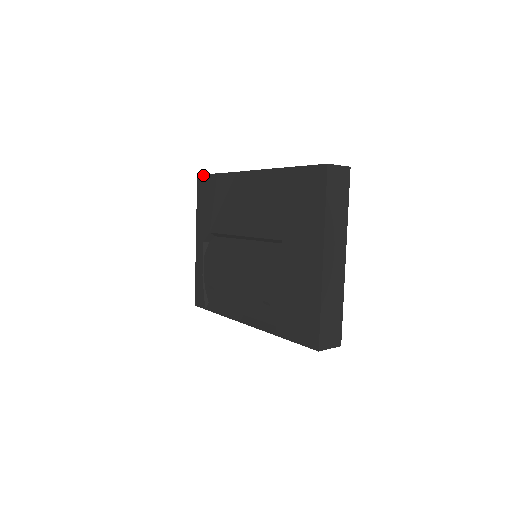
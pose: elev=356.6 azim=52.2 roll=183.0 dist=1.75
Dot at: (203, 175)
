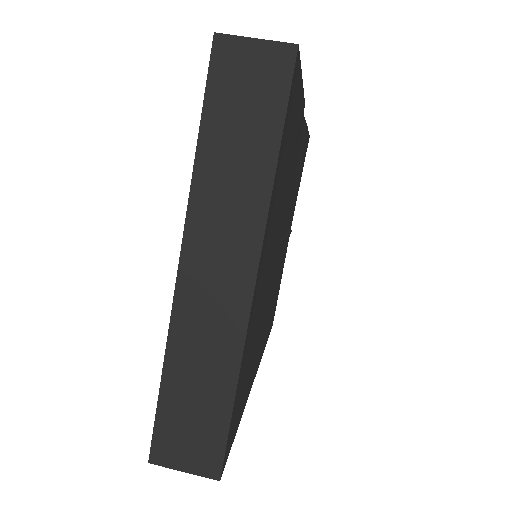
Dot at: occluded
